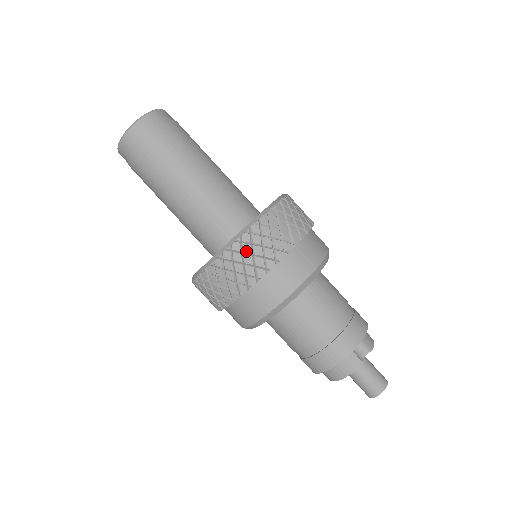
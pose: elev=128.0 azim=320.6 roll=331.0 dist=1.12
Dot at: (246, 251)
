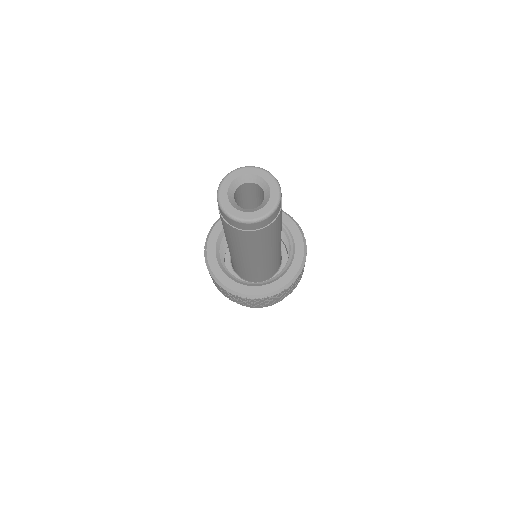
Dot at: (234, 297)
